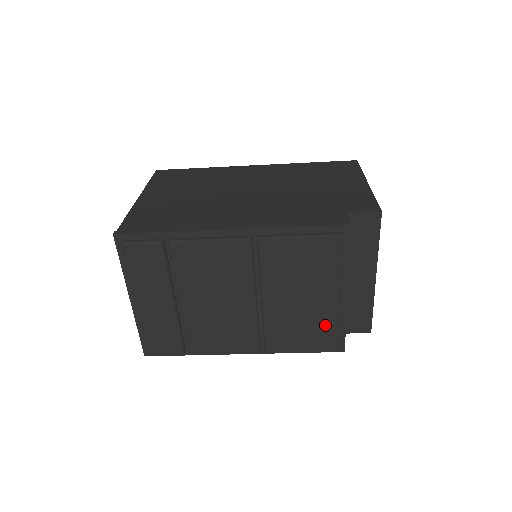
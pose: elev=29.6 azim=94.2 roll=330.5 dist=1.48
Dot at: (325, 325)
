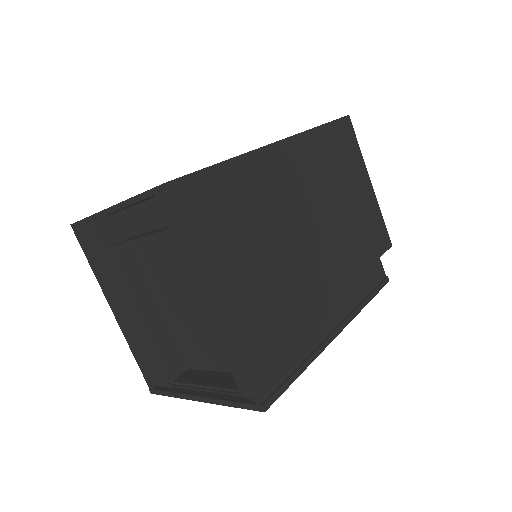
Dot at: occluded
